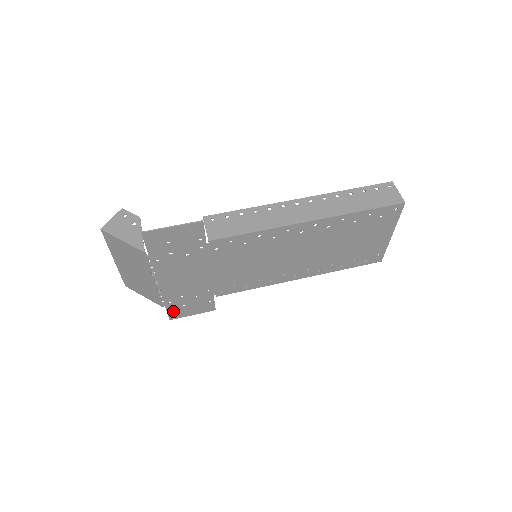
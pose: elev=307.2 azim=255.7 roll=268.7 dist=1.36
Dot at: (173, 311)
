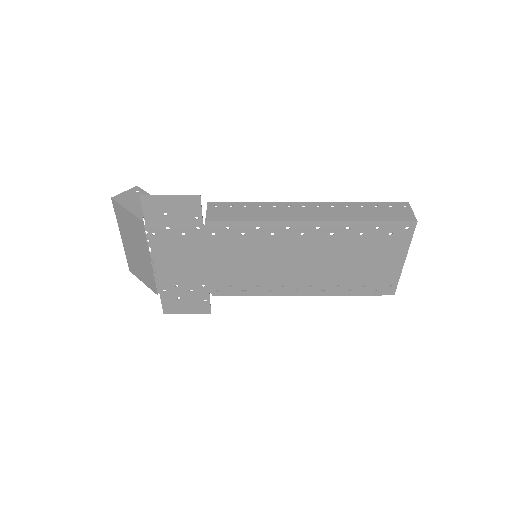
Dot at: (167, 303)
